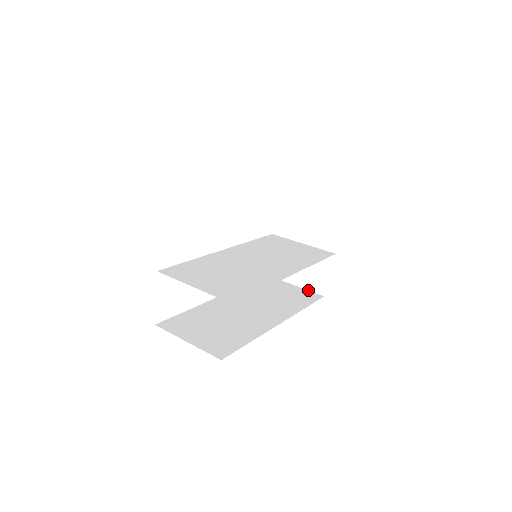
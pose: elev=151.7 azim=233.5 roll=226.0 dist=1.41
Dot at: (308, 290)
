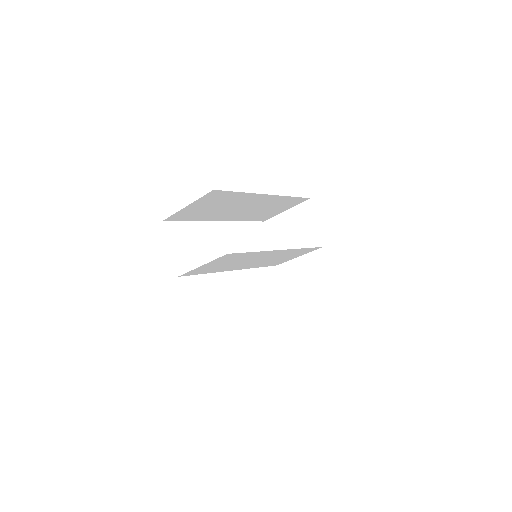
Dot at: (321, 290)
